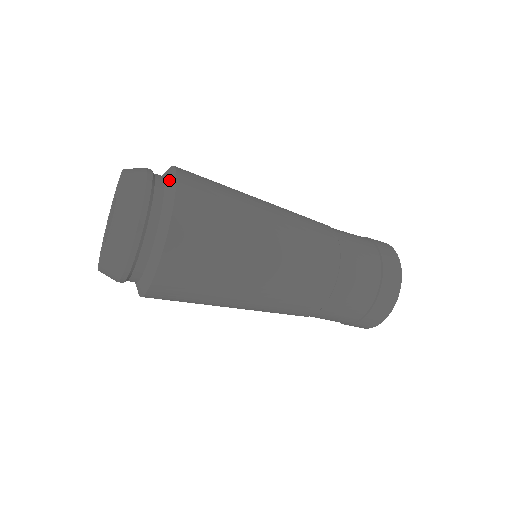
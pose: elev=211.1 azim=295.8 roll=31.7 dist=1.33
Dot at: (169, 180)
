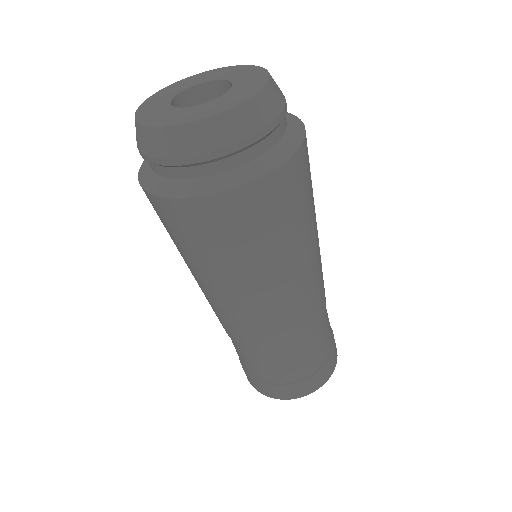
Dot at: occluded
